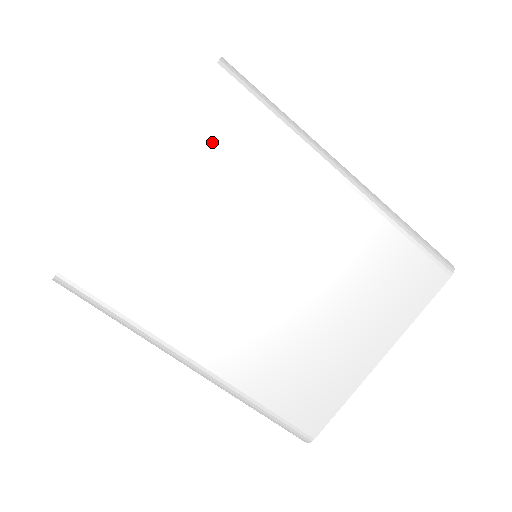
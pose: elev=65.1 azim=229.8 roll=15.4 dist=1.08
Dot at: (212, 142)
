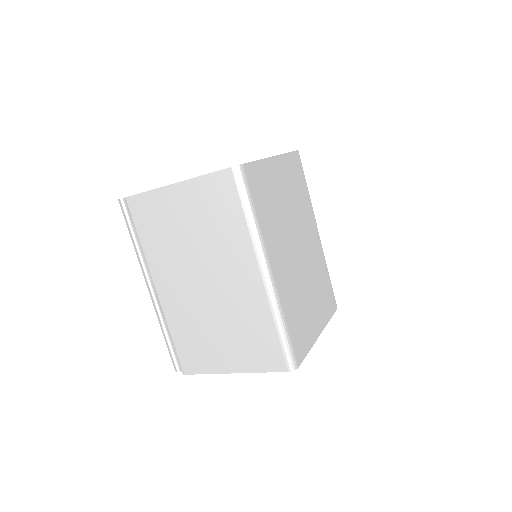
Dot at: (293, 174)
